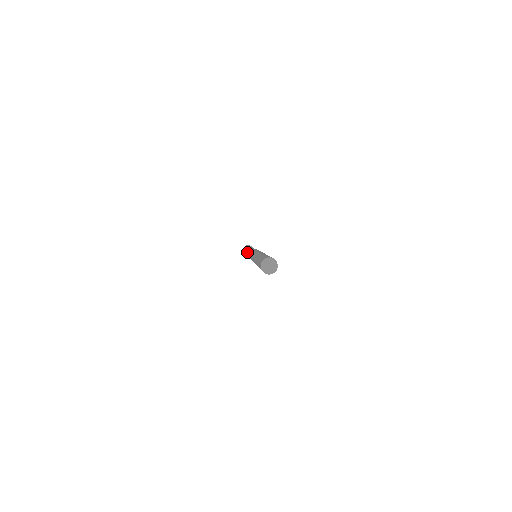
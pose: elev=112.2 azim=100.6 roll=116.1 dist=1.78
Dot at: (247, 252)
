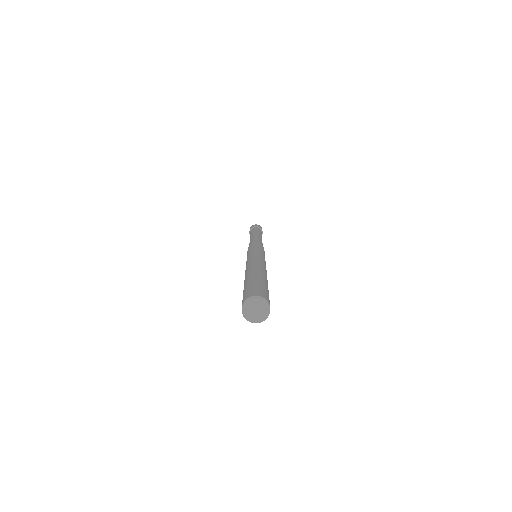
Dot at: occluded
